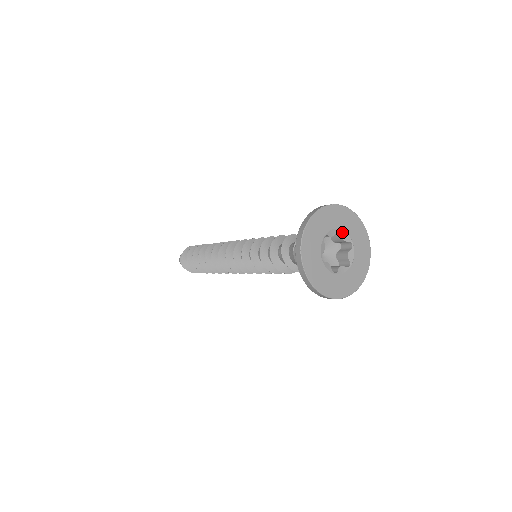
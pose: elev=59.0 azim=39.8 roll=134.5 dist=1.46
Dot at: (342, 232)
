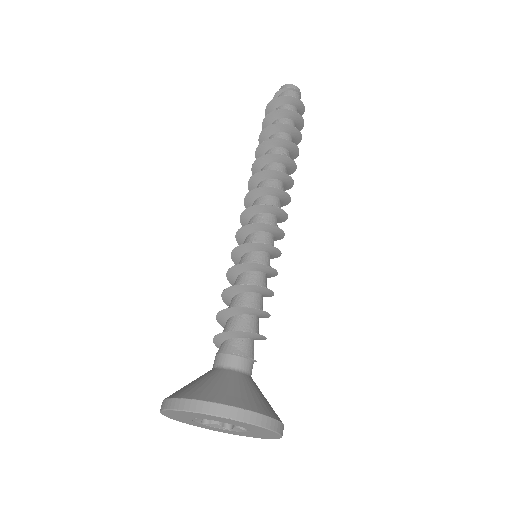
Dot at: (243, 427)
